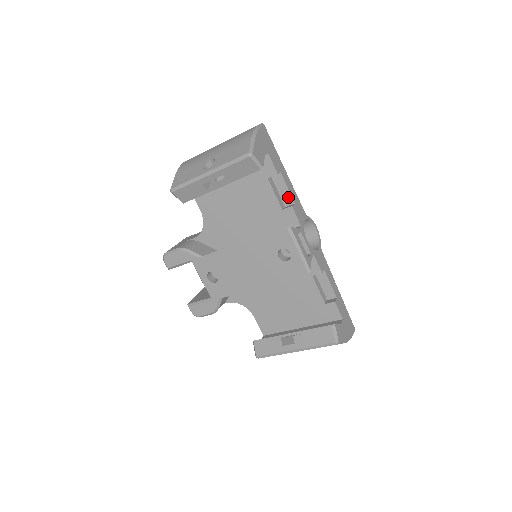
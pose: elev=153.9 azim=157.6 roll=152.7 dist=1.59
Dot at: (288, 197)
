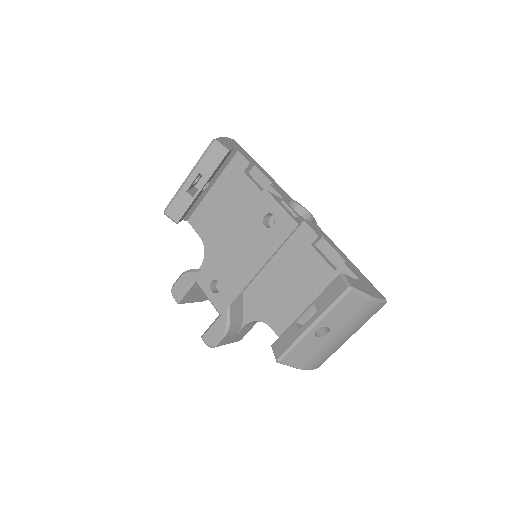
Dot at: (267, 183)
